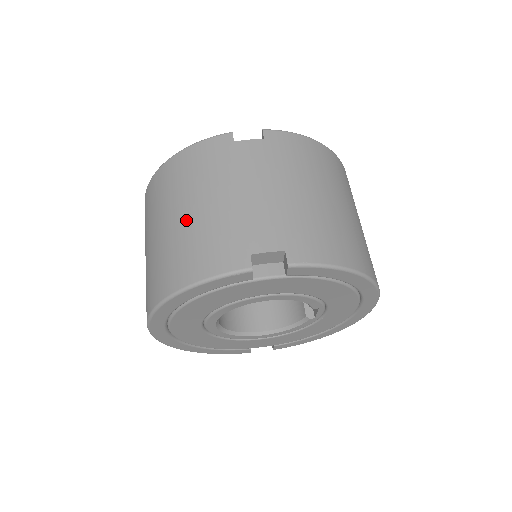
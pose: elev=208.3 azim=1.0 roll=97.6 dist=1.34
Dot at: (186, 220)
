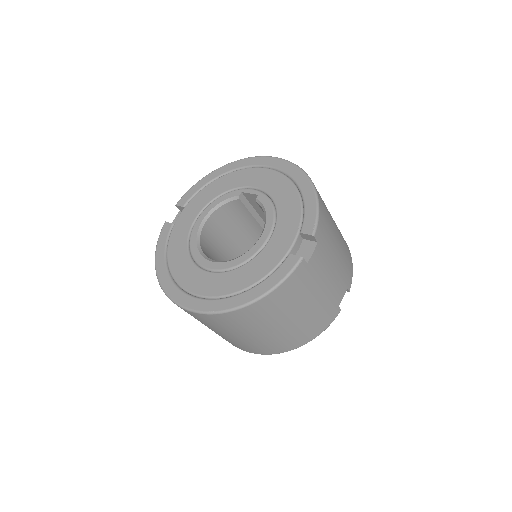
Dot at: (297, 321)
